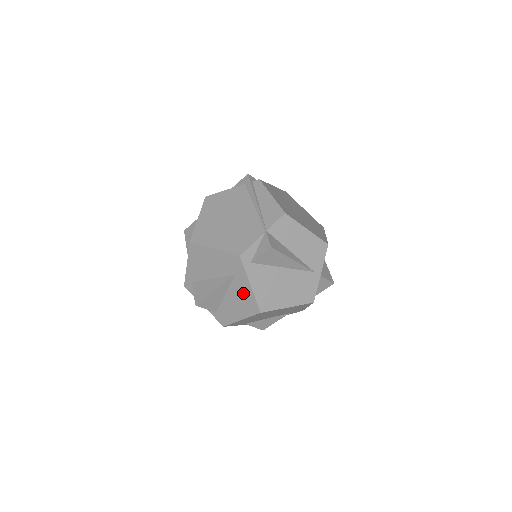
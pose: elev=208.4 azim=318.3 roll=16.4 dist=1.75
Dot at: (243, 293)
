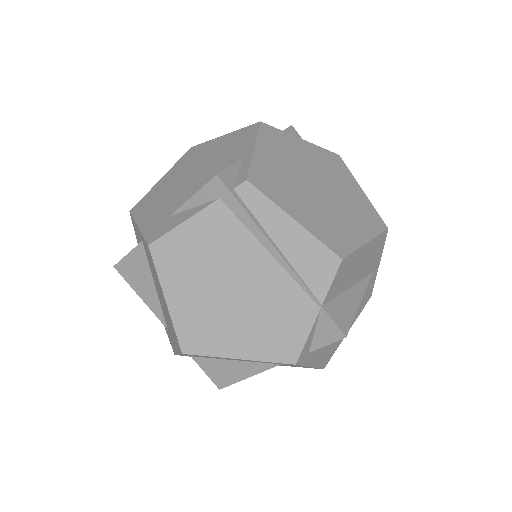
Dot at: occluded
